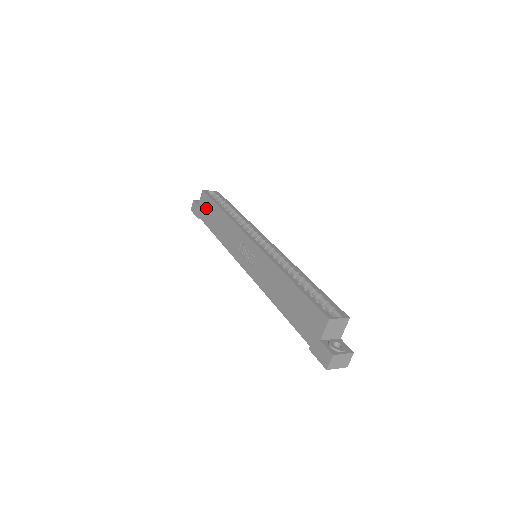
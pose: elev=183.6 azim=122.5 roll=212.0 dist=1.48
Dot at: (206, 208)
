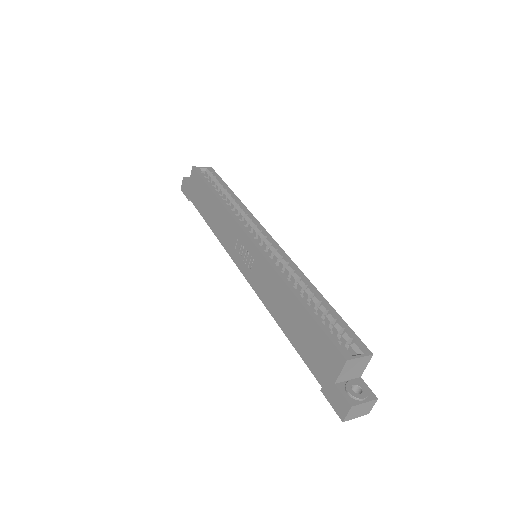
Dot at: (197, 190)
